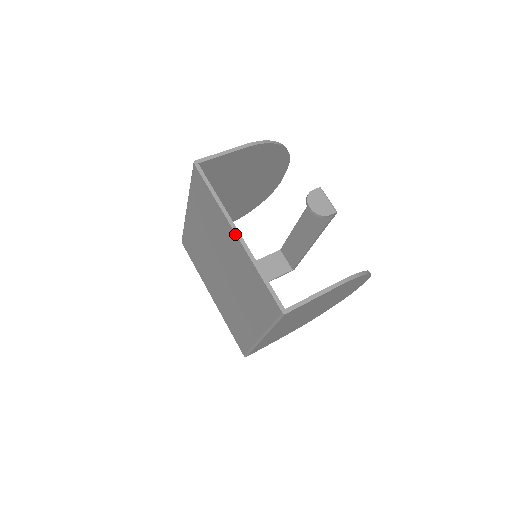
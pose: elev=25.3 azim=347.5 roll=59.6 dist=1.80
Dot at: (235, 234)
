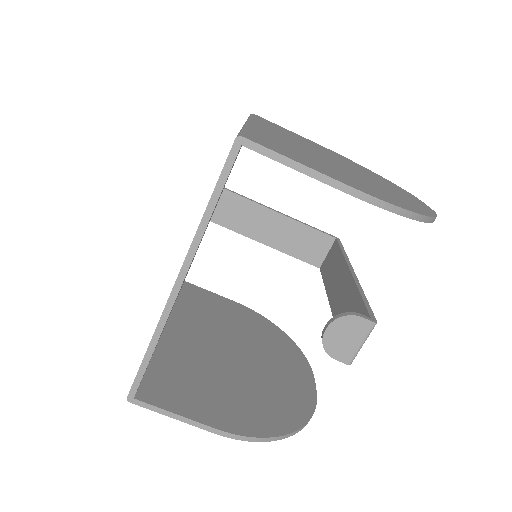
Dot at: (175, 282)
